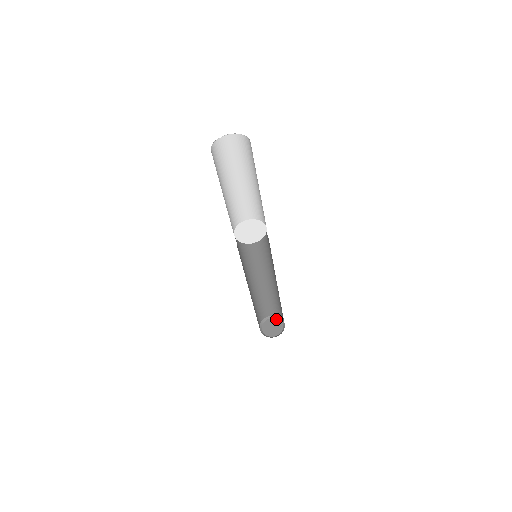
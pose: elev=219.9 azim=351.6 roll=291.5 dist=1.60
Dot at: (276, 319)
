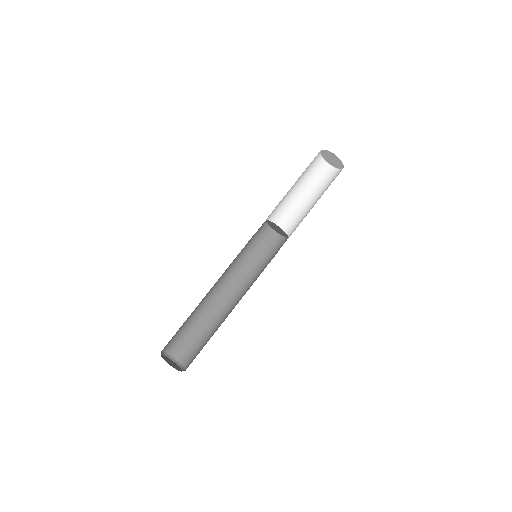
Dot at: (173, 360)
